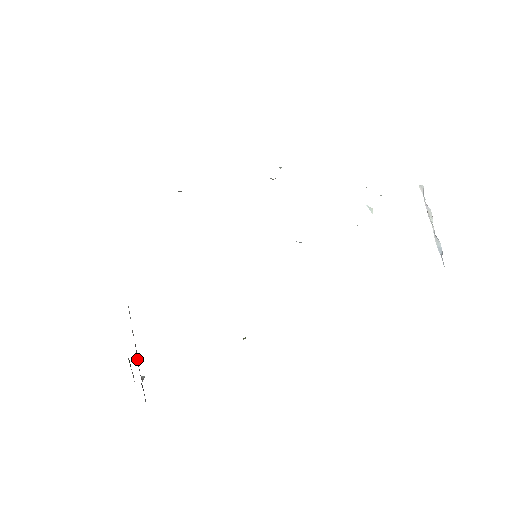
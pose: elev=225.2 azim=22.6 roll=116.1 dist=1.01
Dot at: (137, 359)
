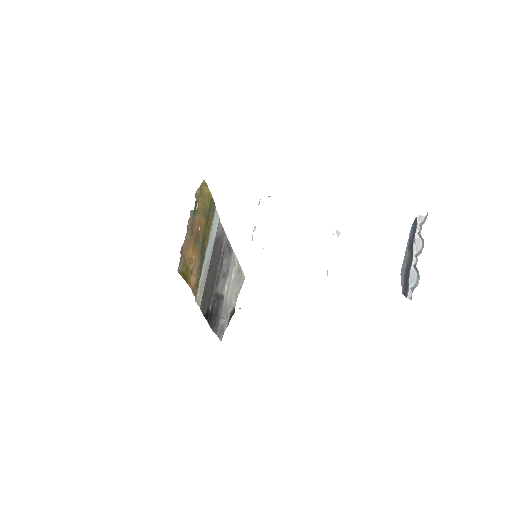
Dot at: (220, 308)
